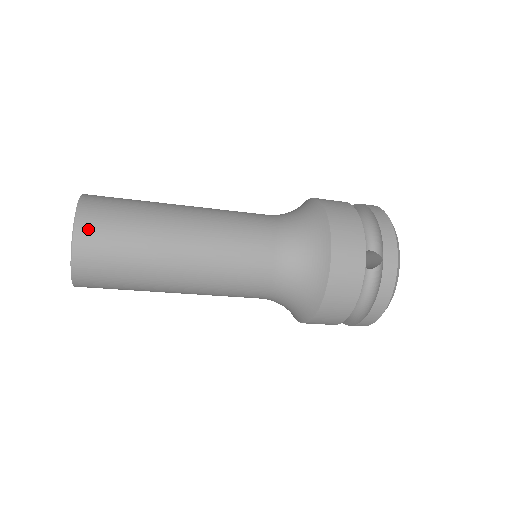
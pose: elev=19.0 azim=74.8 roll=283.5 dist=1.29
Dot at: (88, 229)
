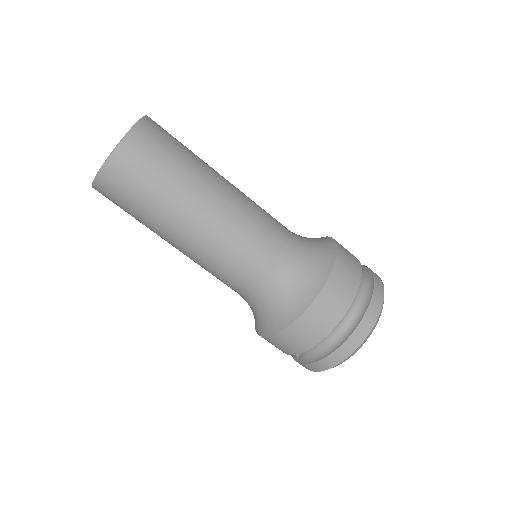
Dot at: occluded
